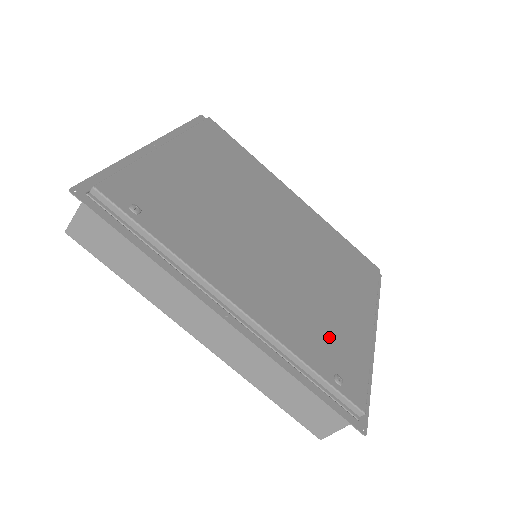
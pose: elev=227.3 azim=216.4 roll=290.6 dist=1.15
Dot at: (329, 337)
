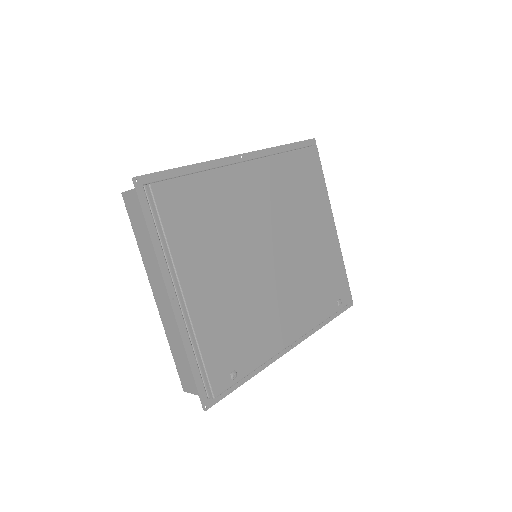
Dot at: (326, 282)
